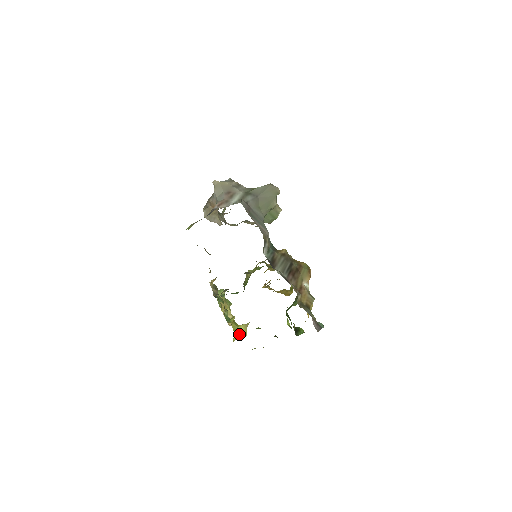
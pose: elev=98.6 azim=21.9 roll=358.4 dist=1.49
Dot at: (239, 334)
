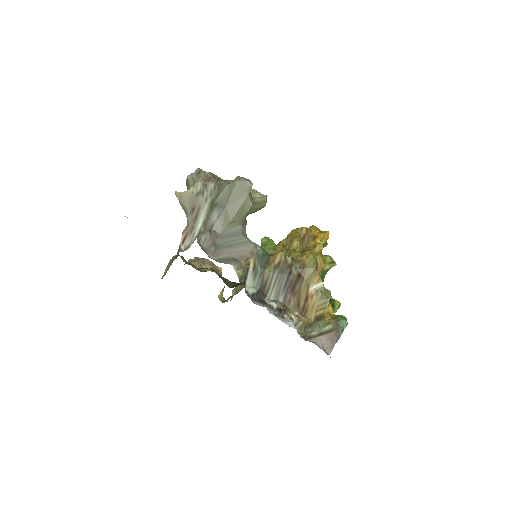
Dot at: occluded
